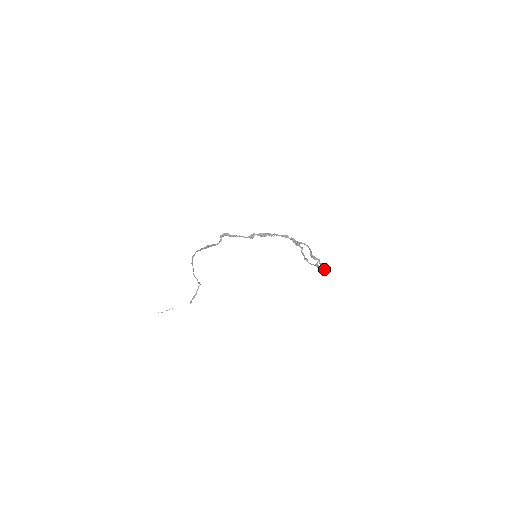
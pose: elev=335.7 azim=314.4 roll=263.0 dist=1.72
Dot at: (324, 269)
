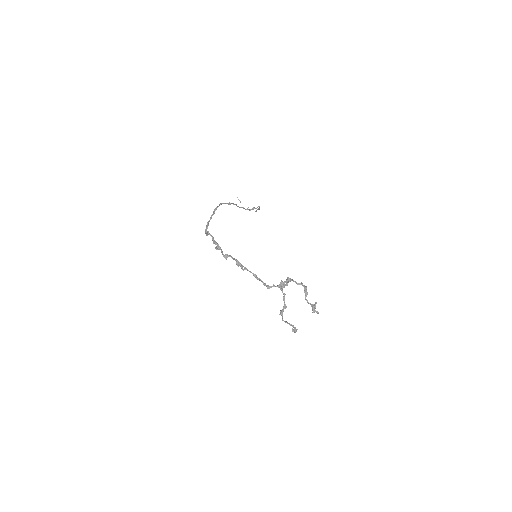
Dot at: (294, 330)
